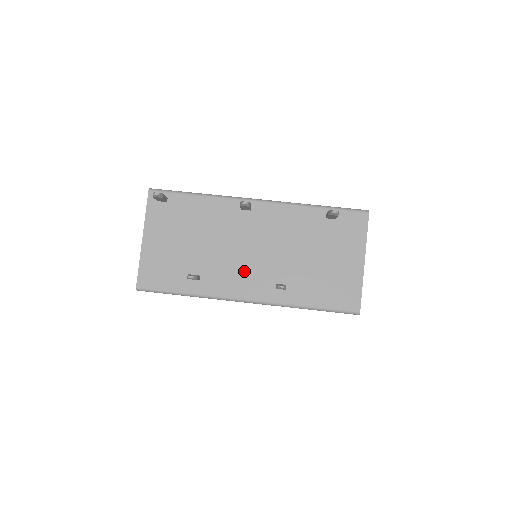
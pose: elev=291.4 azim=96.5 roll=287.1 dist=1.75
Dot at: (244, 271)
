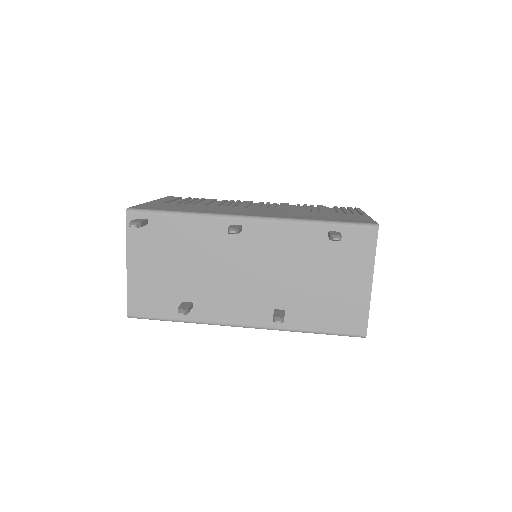
Dot at: (239, 296)
